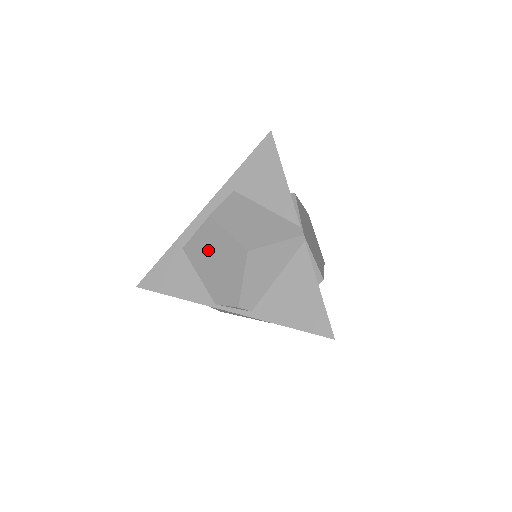
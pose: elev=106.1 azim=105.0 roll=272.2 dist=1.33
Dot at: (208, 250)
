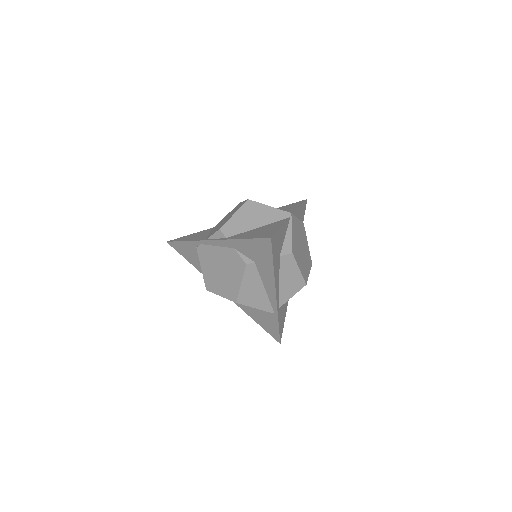
Dot at: (226, 217)
